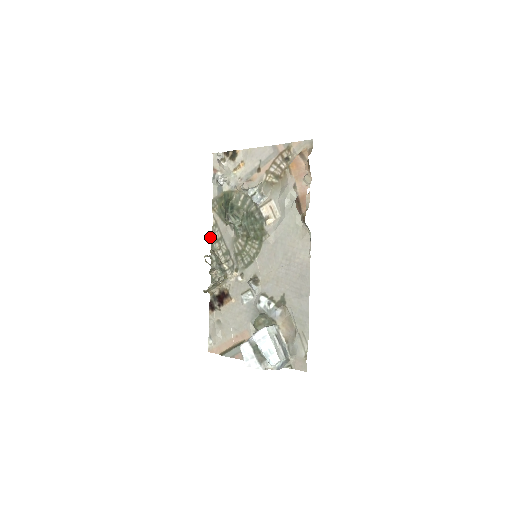
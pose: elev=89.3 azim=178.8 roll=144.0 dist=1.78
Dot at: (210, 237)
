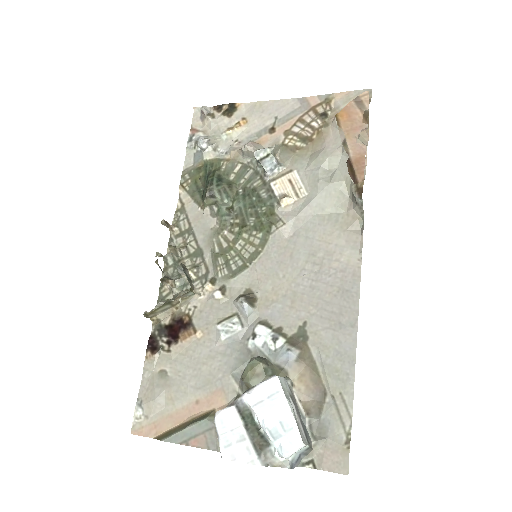
Dot at: (170, 226)
